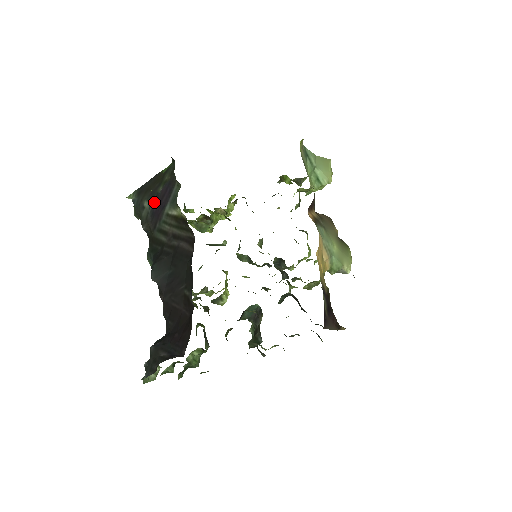
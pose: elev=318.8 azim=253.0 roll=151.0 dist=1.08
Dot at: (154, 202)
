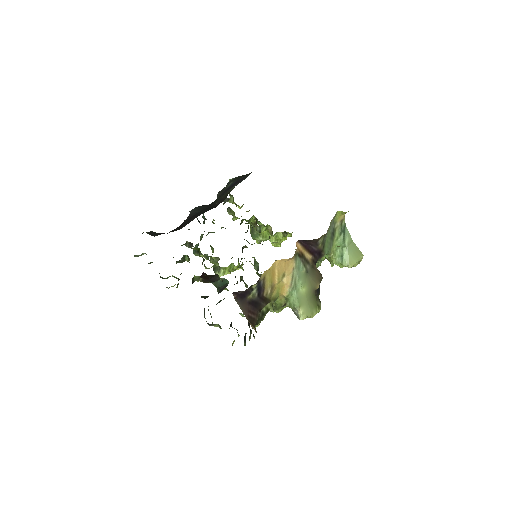
Dot at: (234, 183)
